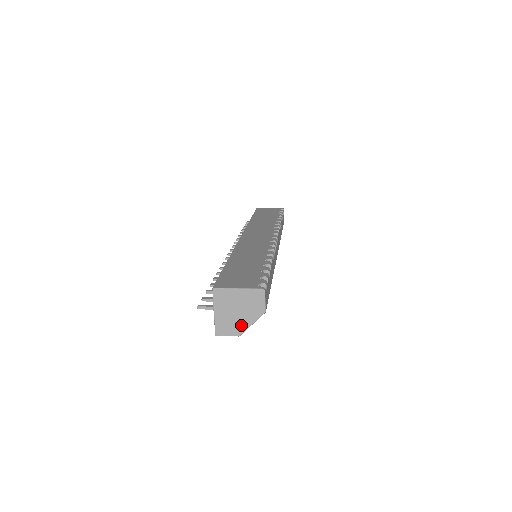
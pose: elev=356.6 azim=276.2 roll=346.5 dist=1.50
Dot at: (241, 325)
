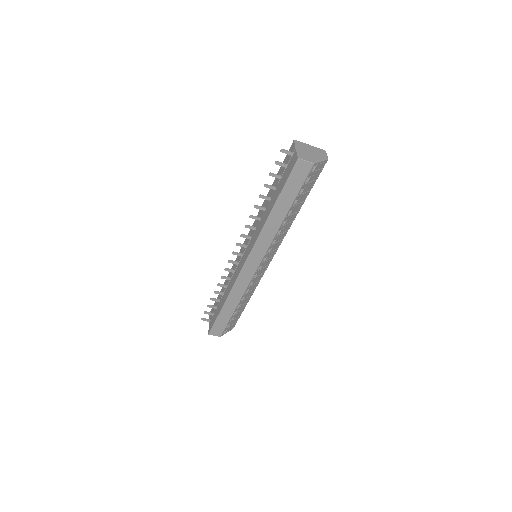
Dot at: (314, 159)
